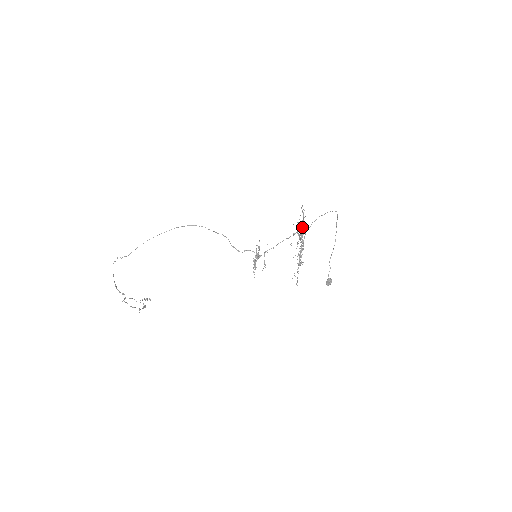
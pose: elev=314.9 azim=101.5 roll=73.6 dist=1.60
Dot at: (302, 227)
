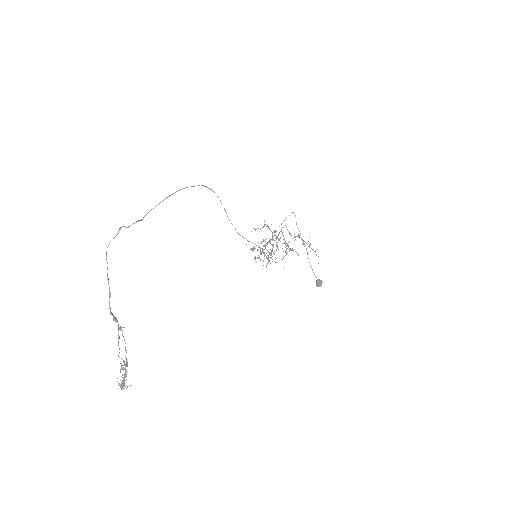
Dot at: (275, 231)
